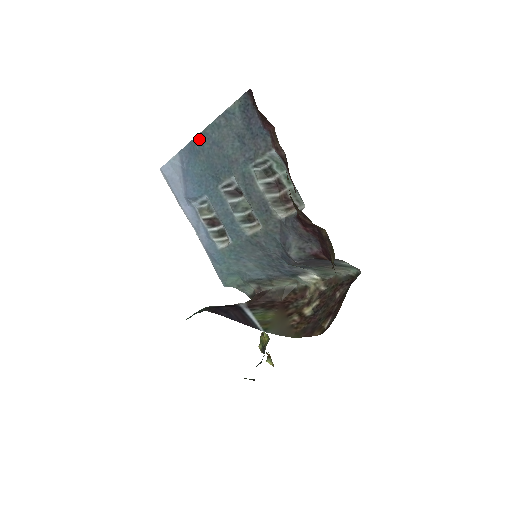
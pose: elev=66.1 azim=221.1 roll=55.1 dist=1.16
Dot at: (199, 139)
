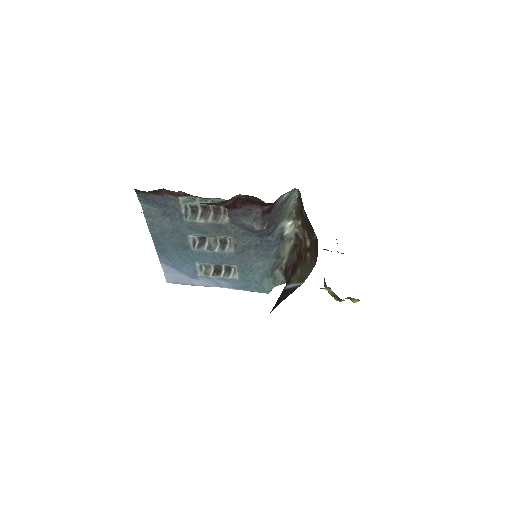
Dot at: (156, 242)
